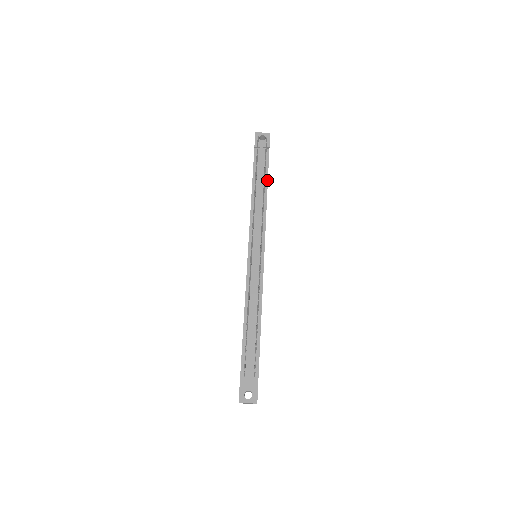
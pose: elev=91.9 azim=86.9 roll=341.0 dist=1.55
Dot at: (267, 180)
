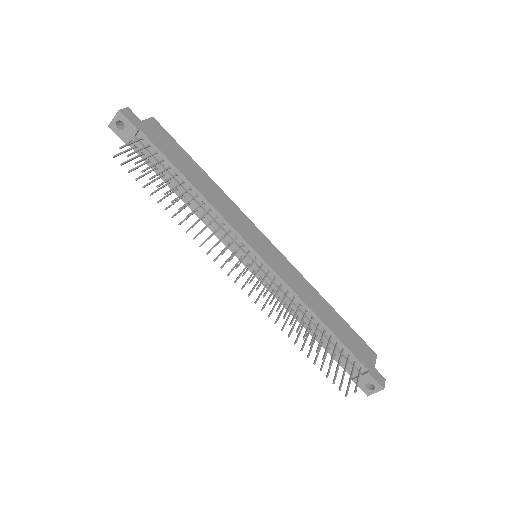
Dot at: (179, 172)
